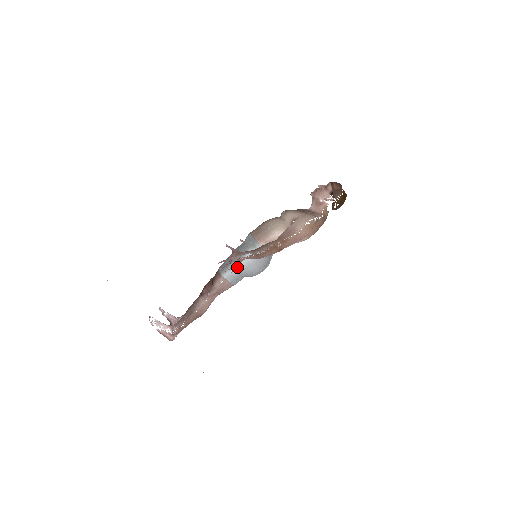
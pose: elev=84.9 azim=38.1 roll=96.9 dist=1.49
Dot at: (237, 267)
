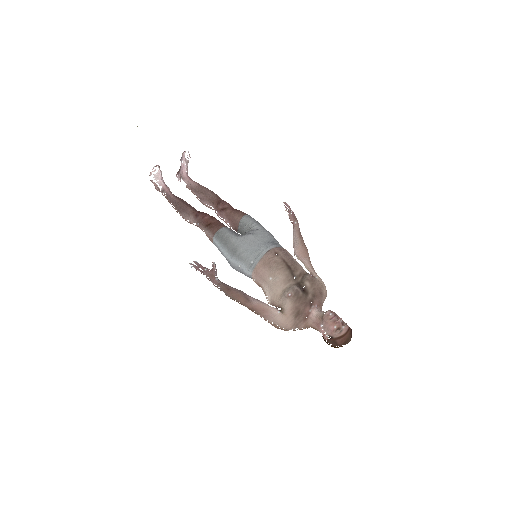
Dot at: (225, 253)
